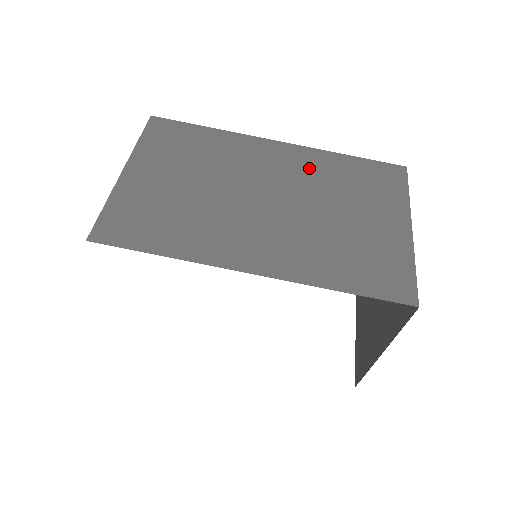
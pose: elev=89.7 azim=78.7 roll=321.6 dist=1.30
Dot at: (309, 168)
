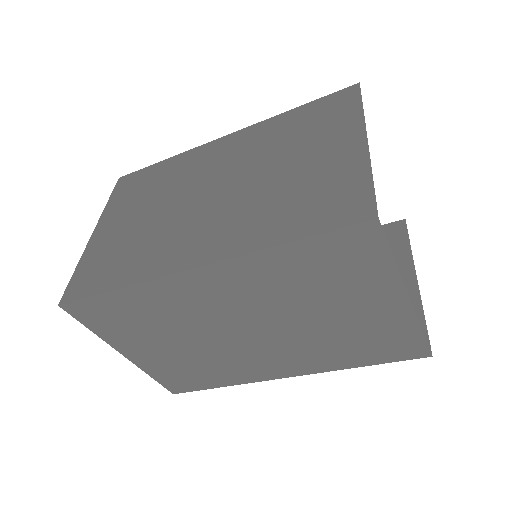
Dot at: (255, 286)
